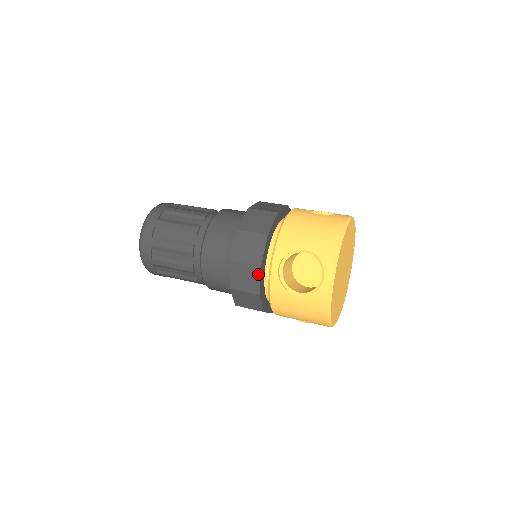
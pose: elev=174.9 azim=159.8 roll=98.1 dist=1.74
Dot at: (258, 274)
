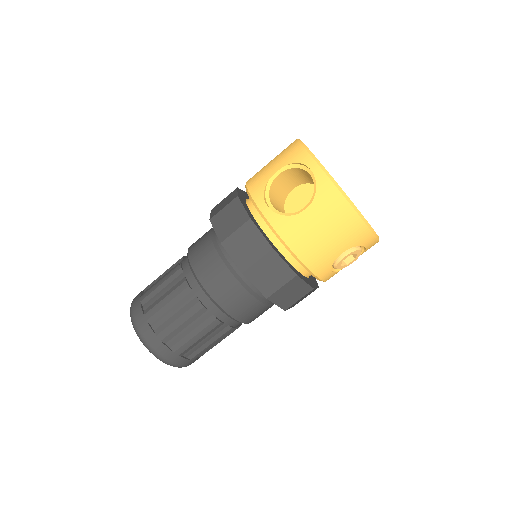
Dot at: (254, 229)
